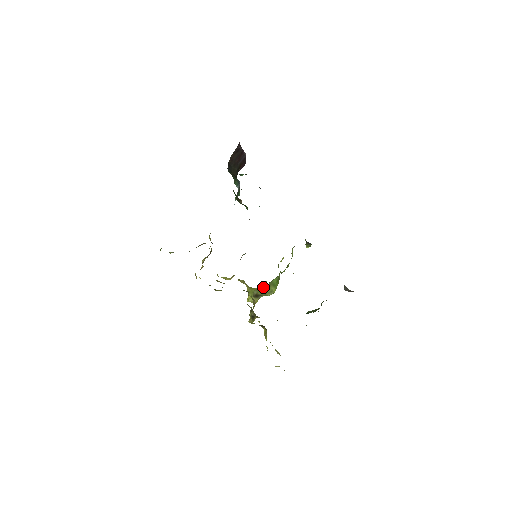
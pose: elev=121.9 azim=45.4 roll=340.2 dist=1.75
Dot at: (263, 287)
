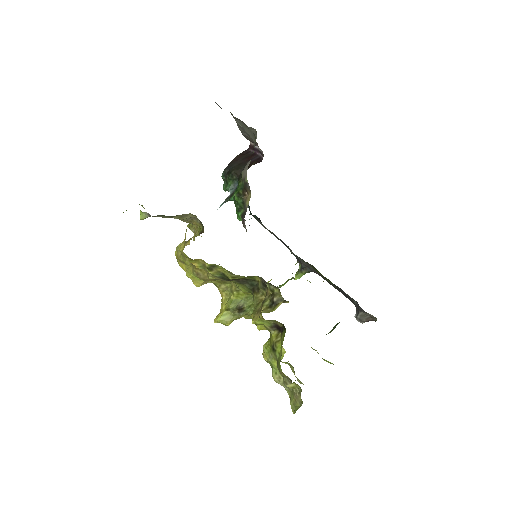
Dot at: occluded
